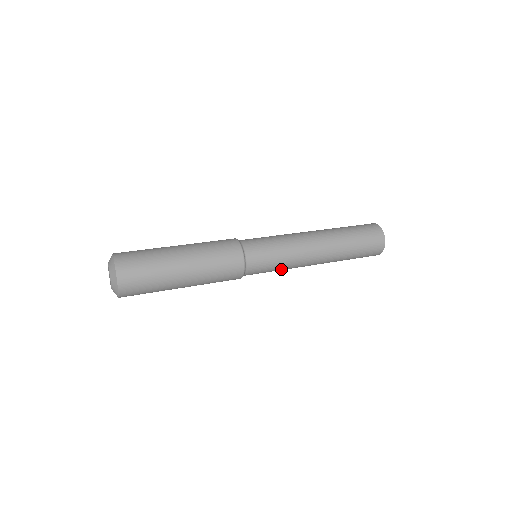
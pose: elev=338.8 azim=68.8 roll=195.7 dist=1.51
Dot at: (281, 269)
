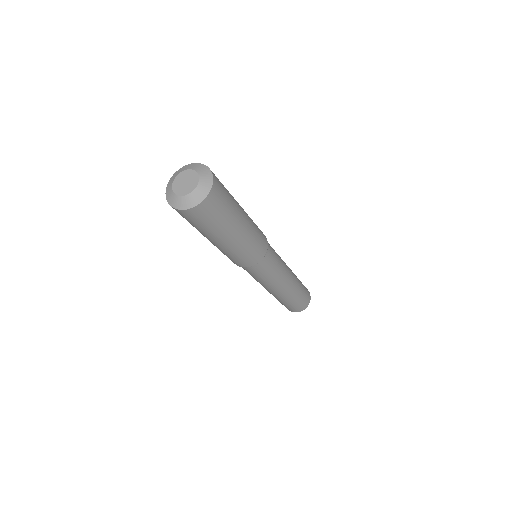
Dot at: (275, 274)
